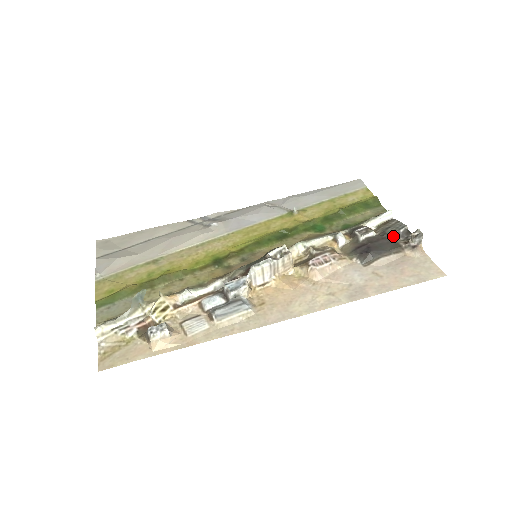
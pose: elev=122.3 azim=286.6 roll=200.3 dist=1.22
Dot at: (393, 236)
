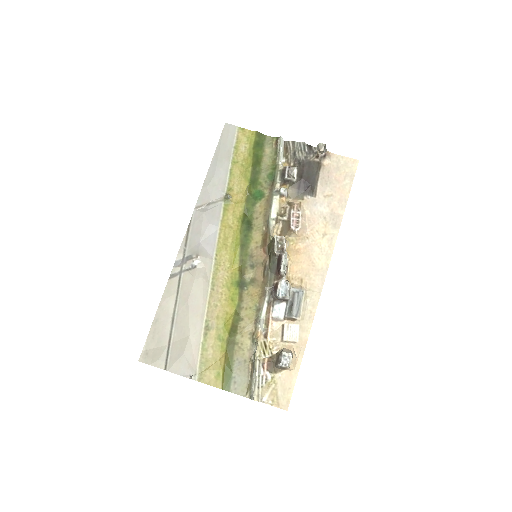
Dot at: (306, 159)
